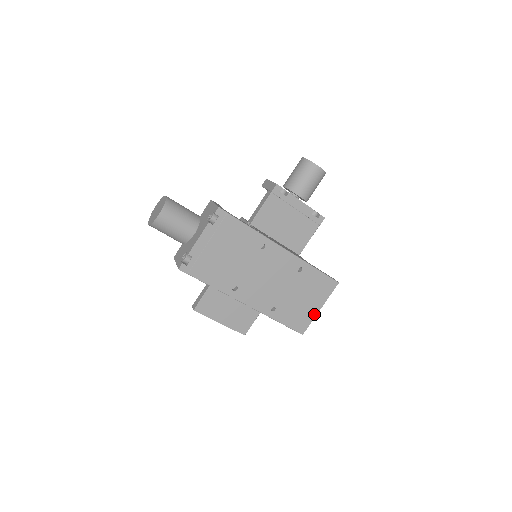
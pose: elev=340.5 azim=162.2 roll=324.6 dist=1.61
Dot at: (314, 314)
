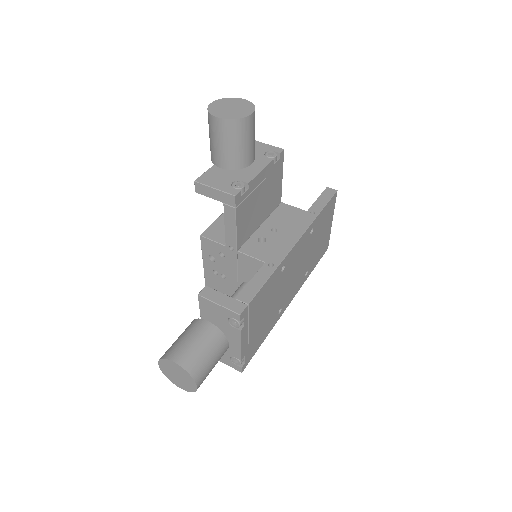
Dot at: (330, 230)
